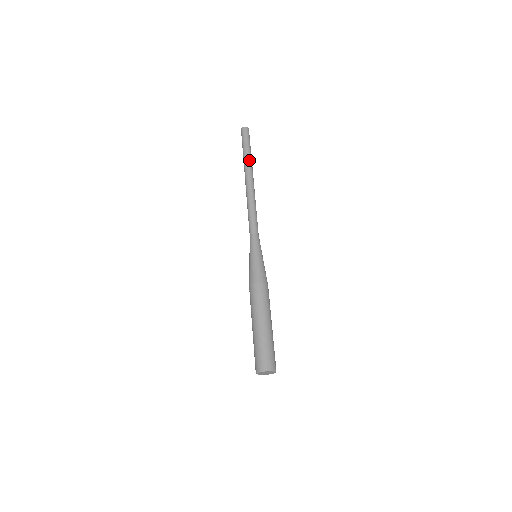
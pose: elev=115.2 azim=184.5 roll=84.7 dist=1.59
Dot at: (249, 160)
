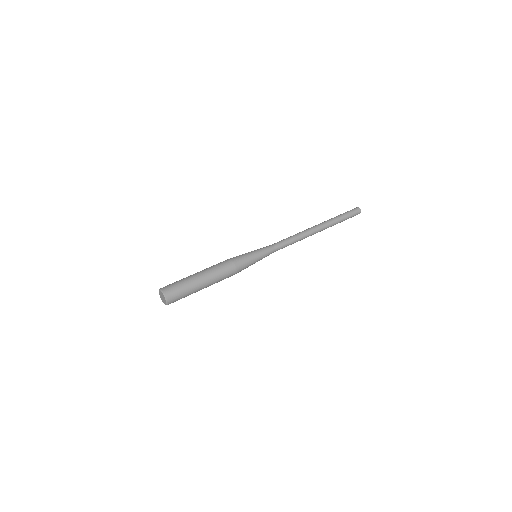
Dot at: (331, 219)
